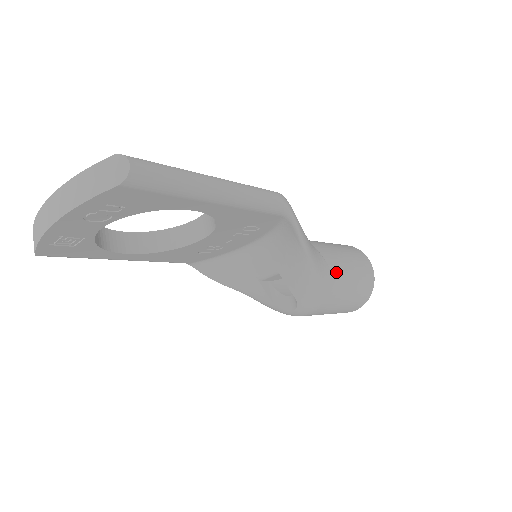
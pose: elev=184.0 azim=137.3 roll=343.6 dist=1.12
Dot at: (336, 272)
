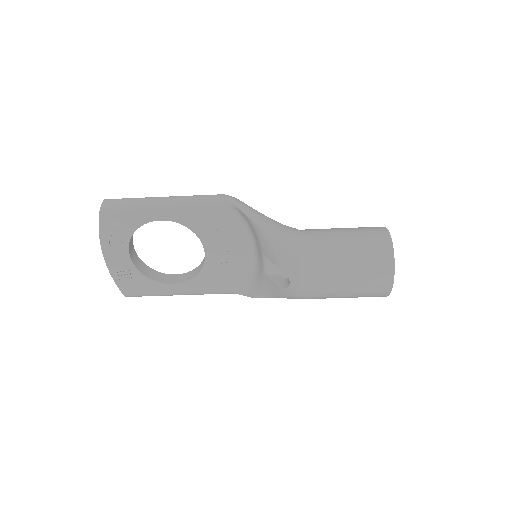
Dot at: (317, 238)
